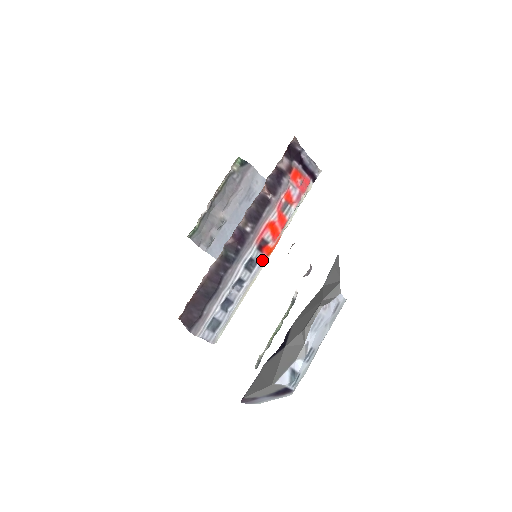
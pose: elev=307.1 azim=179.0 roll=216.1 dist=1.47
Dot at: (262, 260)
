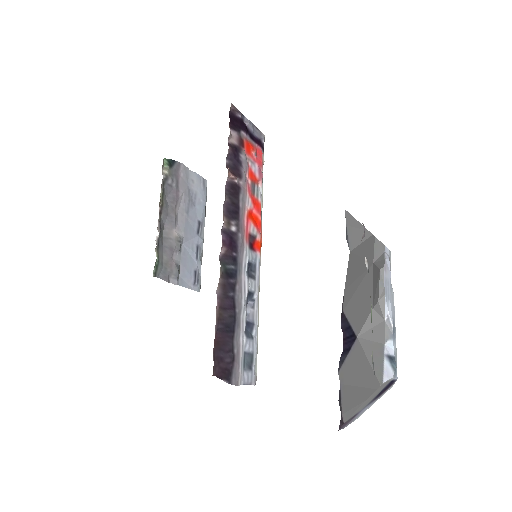
Dot at: (258, 260)
